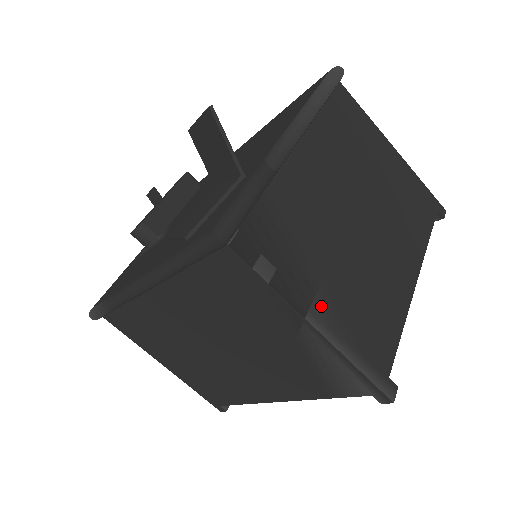
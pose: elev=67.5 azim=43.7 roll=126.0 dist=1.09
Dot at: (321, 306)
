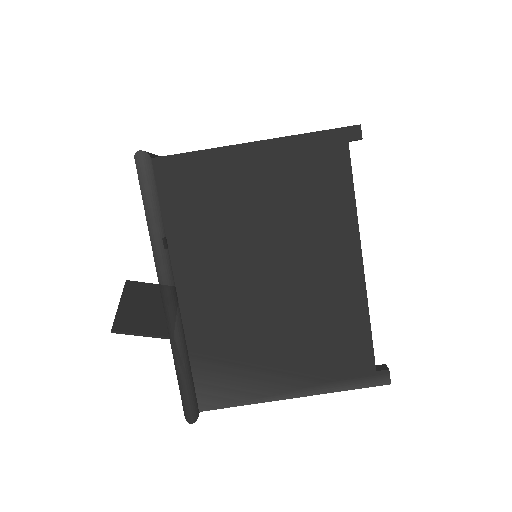
Dot at: (286, 381)
